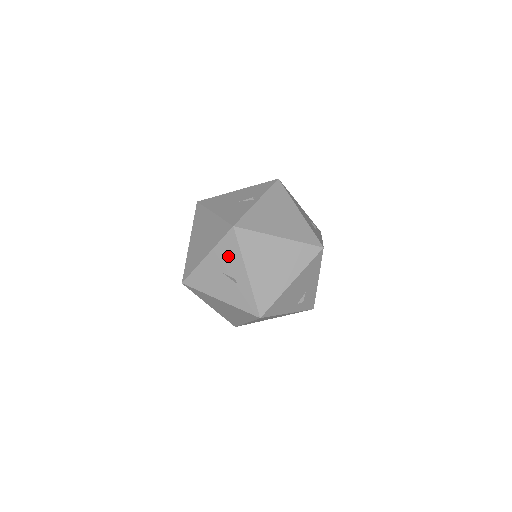
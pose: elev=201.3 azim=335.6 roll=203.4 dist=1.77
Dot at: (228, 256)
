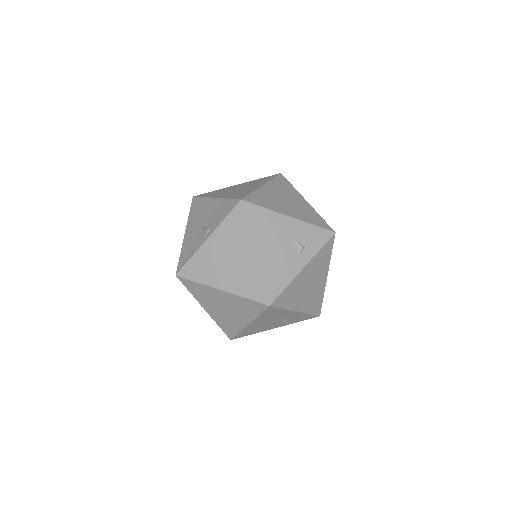
Dot at: occluded
